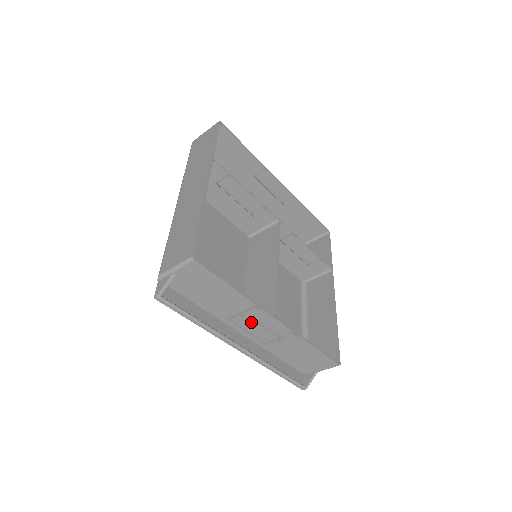
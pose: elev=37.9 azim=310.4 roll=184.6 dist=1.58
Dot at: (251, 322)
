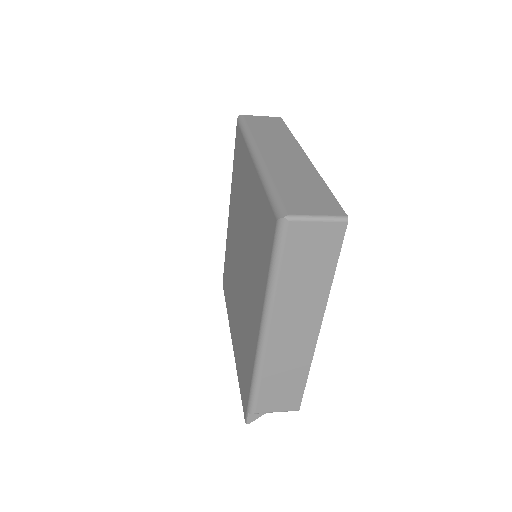
Dot at: occluded
